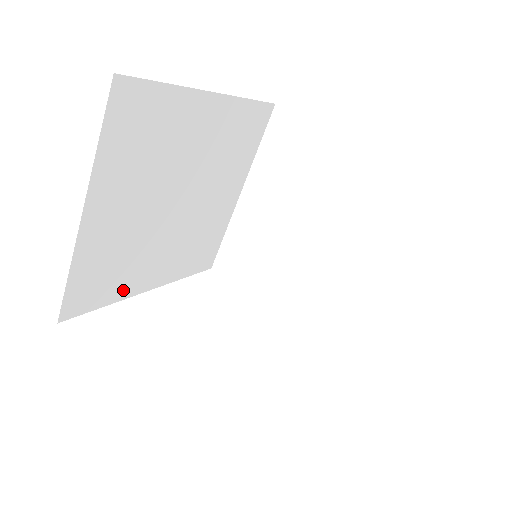
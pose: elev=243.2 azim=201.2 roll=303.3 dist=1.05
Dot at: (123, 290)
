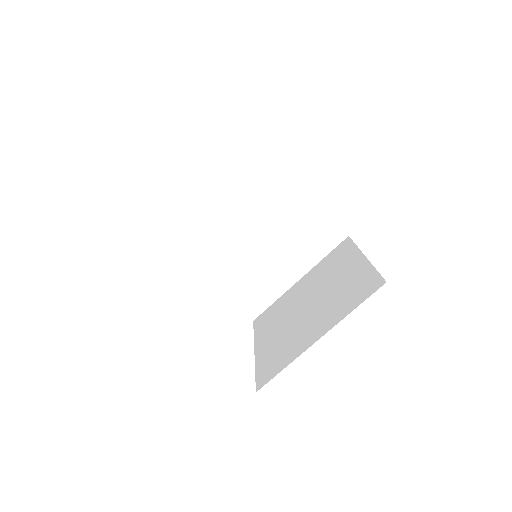
Dot at: (194, 258)
